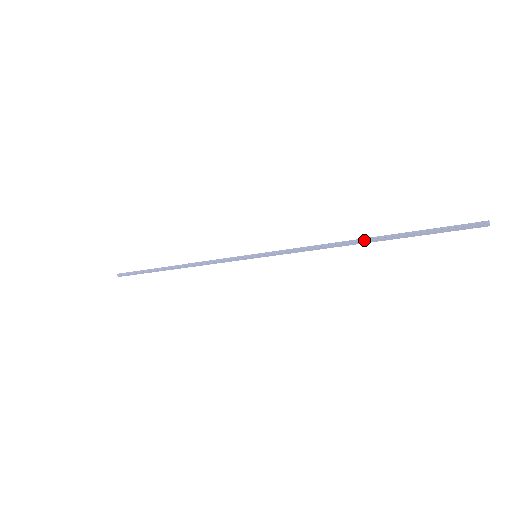
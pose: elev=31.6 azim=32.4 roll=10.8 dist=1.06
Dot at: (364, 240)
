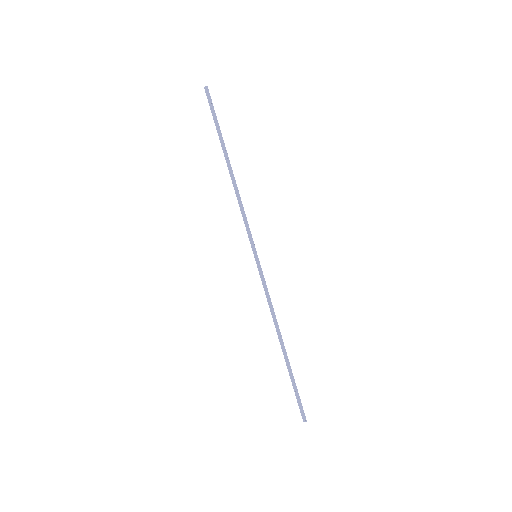
Dot at: (281, 347)
